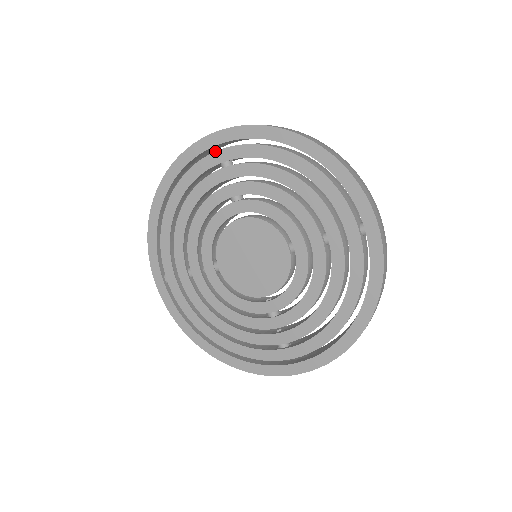
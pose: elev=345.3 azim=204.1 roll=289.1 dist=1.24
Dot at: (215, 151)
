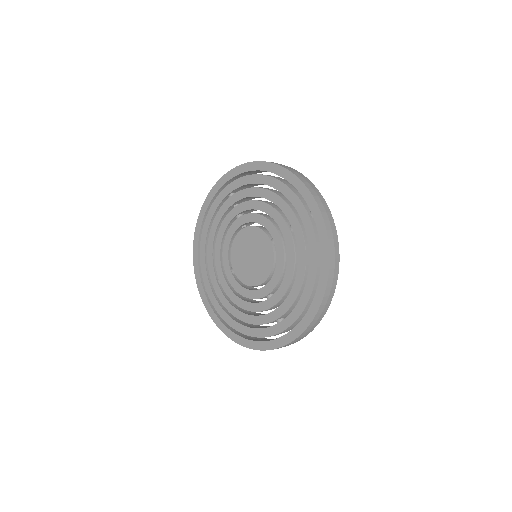
Dot at: (223, 189)
